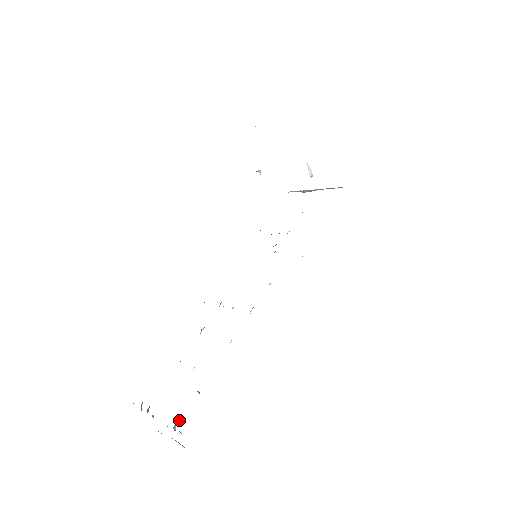
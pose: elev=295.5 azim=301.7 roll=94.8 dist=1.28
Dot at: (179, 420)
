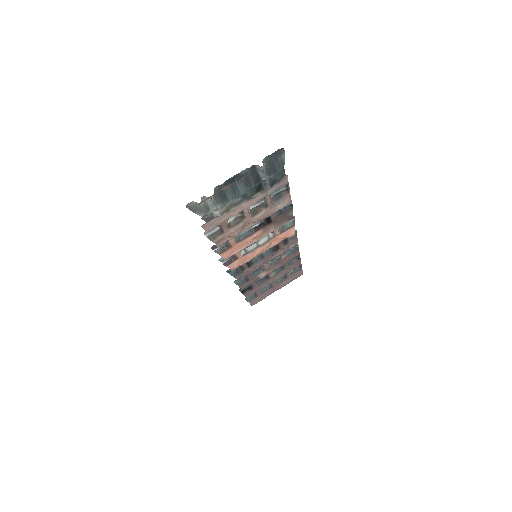
Dot at: (263, 168)
